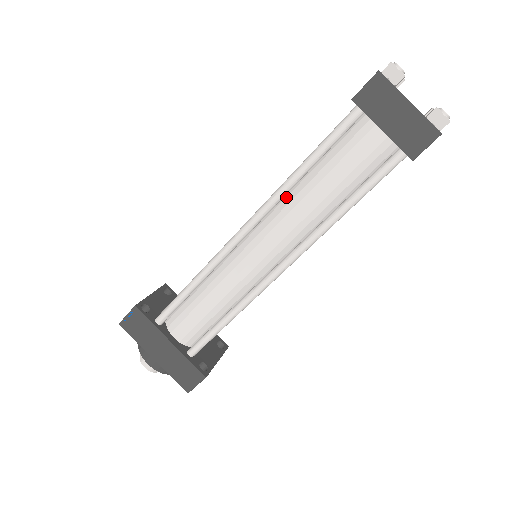
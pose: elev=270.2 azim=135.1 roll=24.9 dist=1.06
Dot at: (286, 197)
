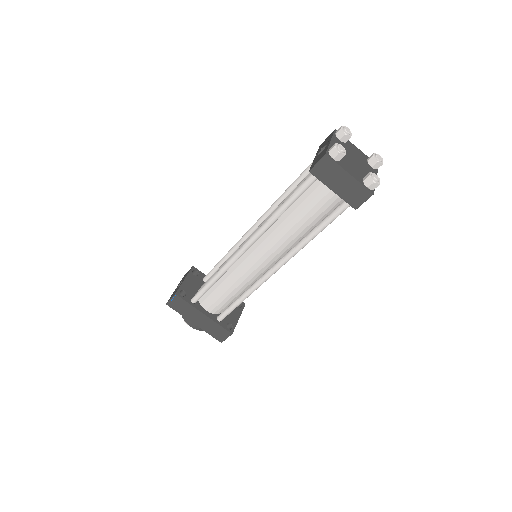
Dot at: (272, 225)
